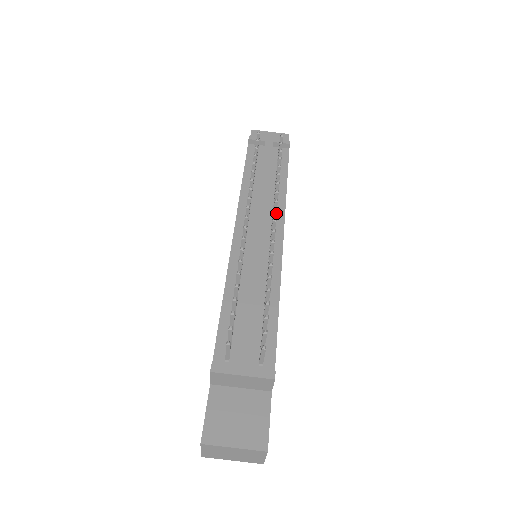
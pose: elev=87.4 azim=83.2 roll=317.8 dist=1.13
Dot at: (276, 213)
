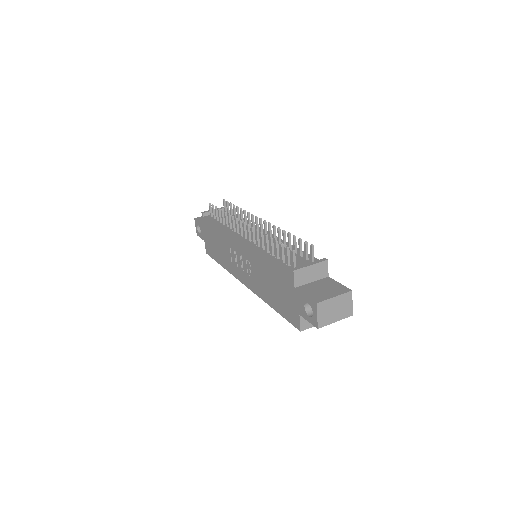
Dot at: (257, 218)
